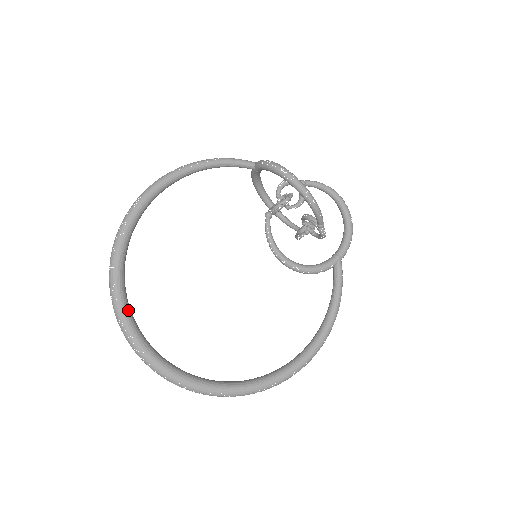
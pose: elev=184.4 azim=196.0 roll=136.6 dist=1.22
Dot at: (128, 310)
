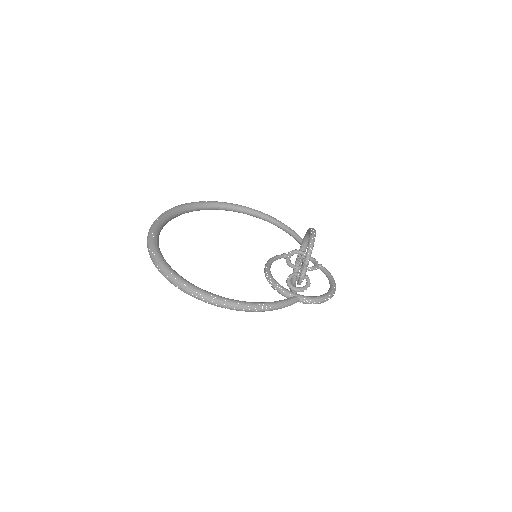
Dot at: (179, 211)
